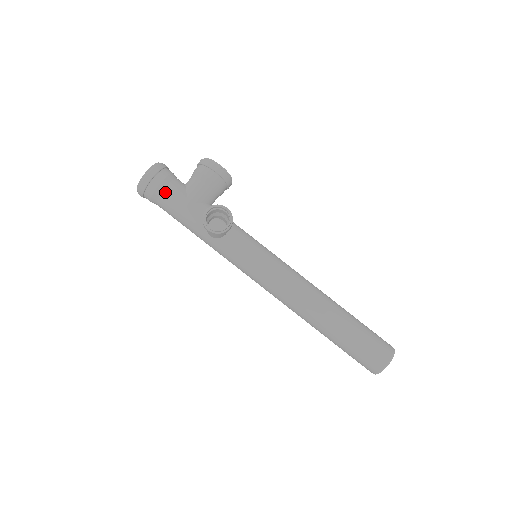
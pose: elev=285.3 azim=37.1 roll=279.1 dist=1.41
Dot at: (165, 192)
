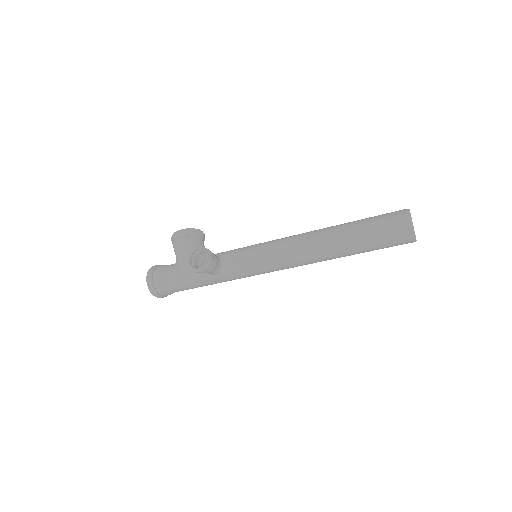
Dot at: (167, 280)
